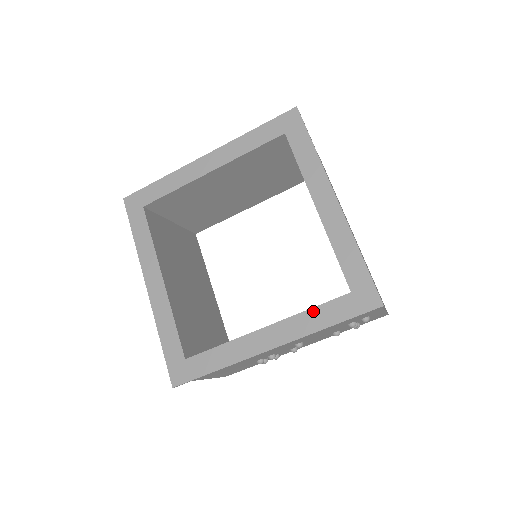
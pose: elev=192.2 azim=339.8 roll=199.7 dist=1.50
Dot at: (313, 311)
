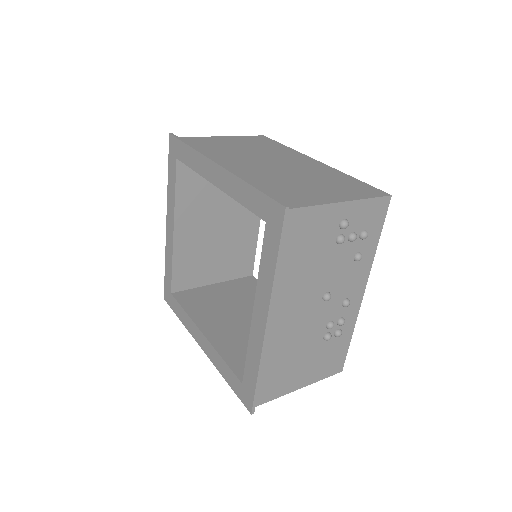
Dot at: (261, 265)
